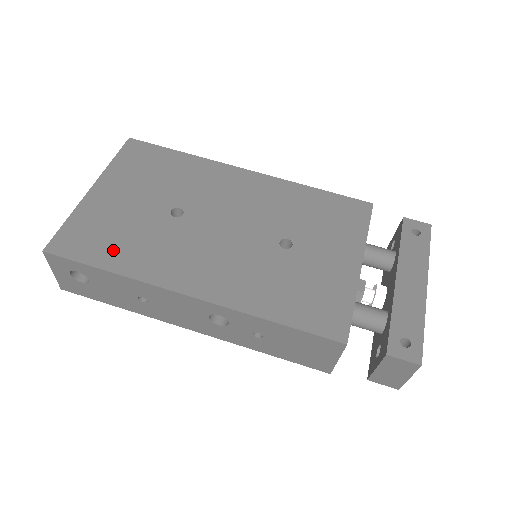
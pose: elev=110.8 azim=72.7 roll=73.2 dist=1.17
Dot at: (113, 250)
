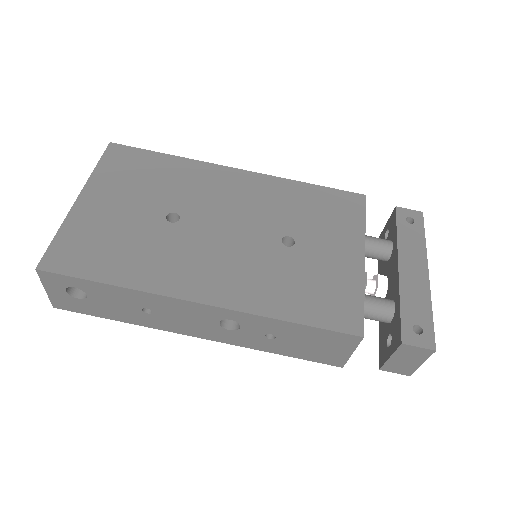
Dot at: (112, 262)
